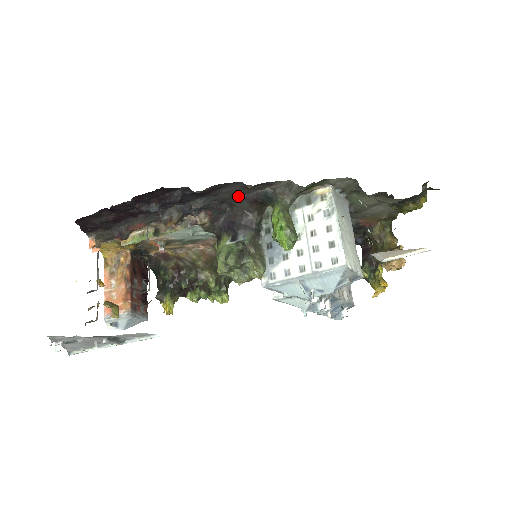
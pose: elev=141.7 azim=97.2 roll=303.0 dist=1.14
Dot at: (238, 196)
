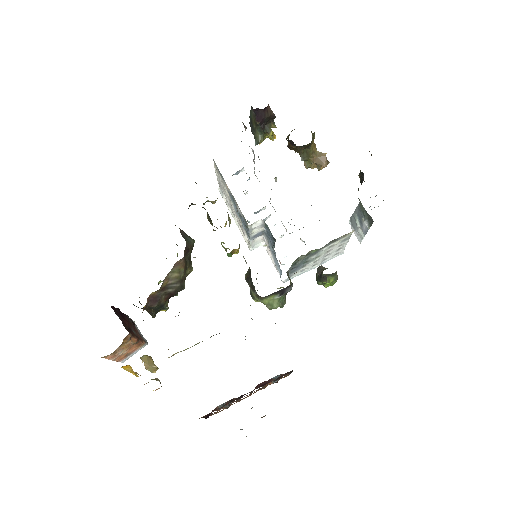
Dot at: occluded
